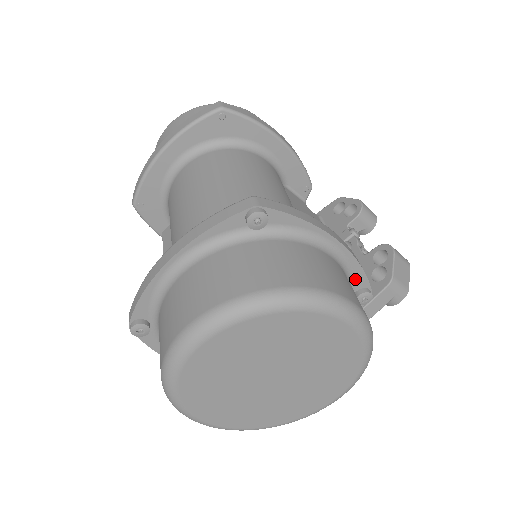
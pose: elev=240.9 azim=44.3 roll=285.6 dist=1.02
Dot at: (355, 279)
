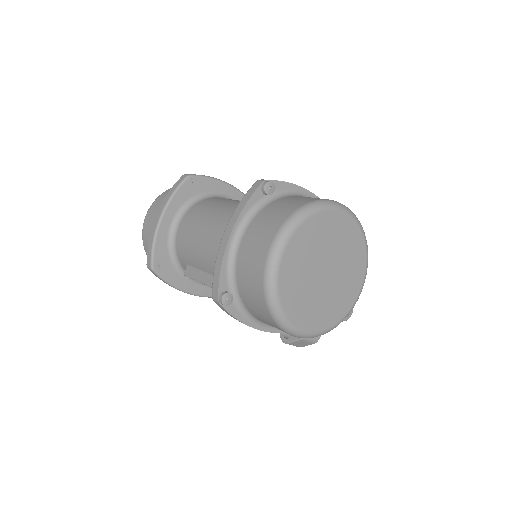
Dot at: occluded
